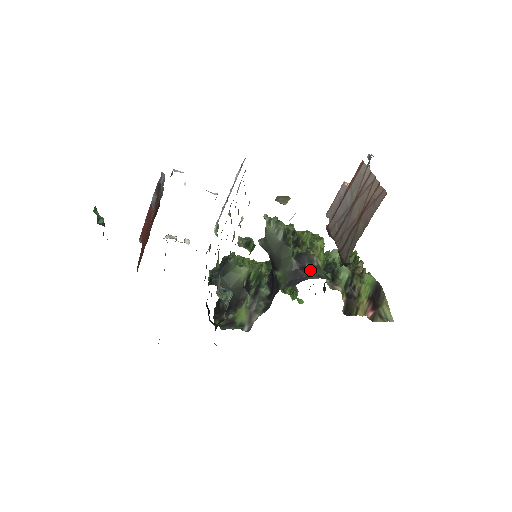
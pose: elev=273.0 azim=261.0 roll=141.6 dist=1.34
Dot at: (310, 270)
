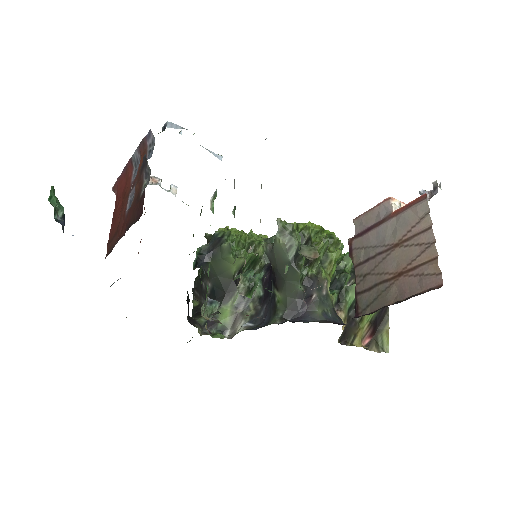
Dot at: (316, 303)
